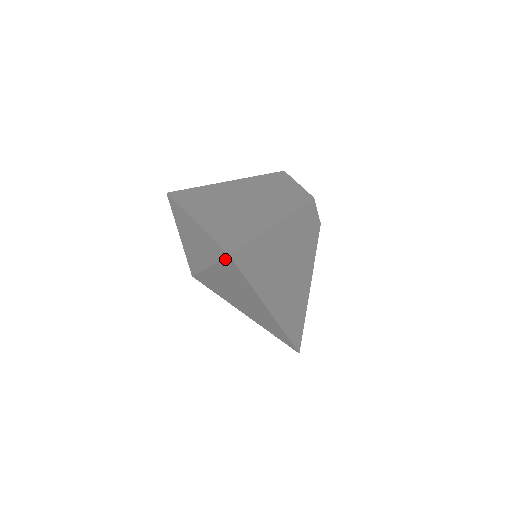
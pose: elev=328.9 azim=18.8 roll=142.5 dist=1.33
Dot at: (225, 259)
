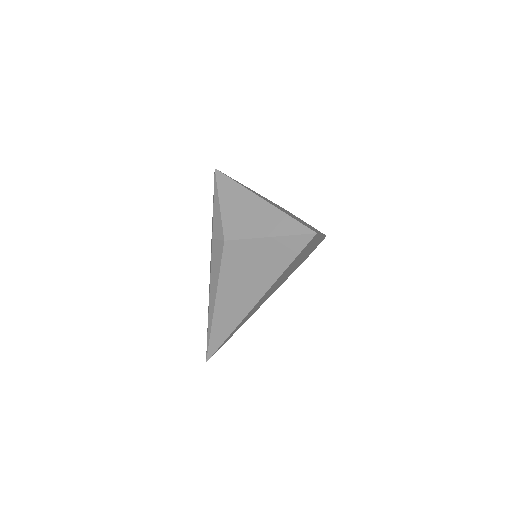
Dot at: (305, 235)
